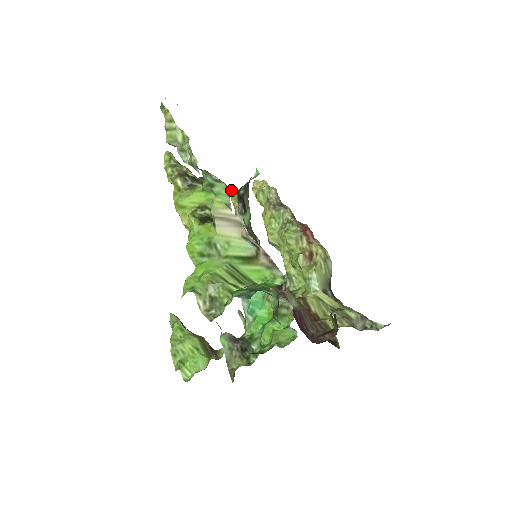
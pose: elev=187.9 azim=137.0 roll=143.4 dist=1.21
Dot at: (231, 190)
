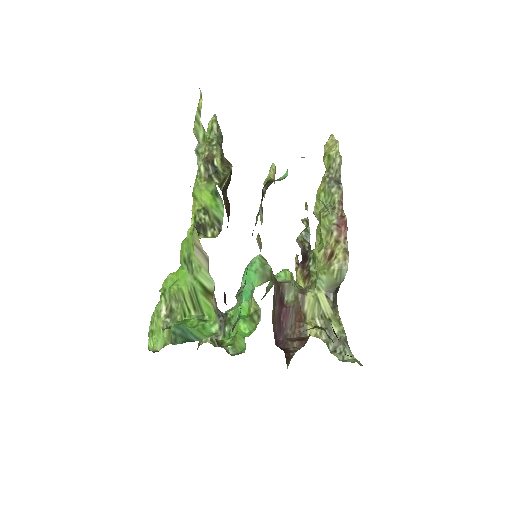
Dot at: (269, 170)
